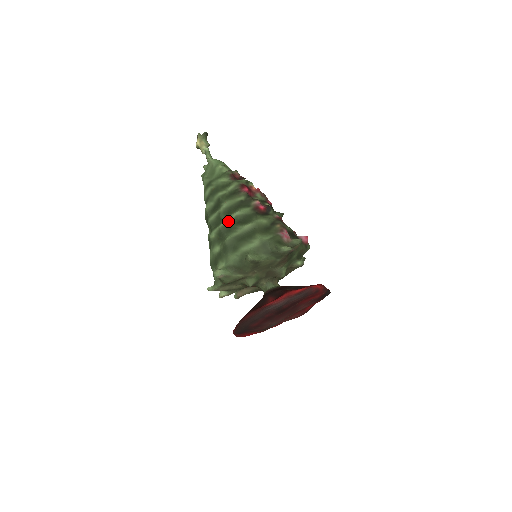
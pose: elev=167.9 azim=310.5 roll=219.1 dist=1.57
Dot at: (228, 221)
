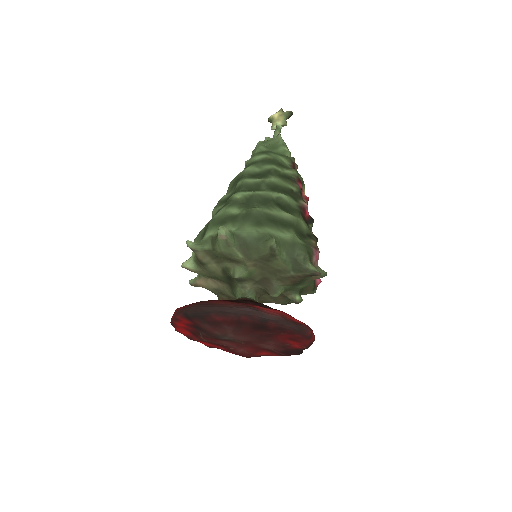
Dot at: (269, 194)
